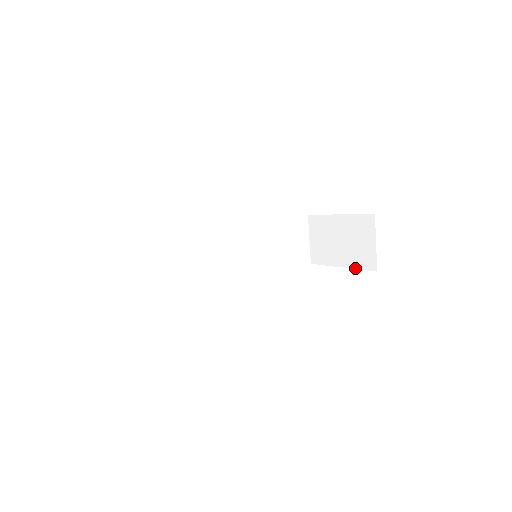
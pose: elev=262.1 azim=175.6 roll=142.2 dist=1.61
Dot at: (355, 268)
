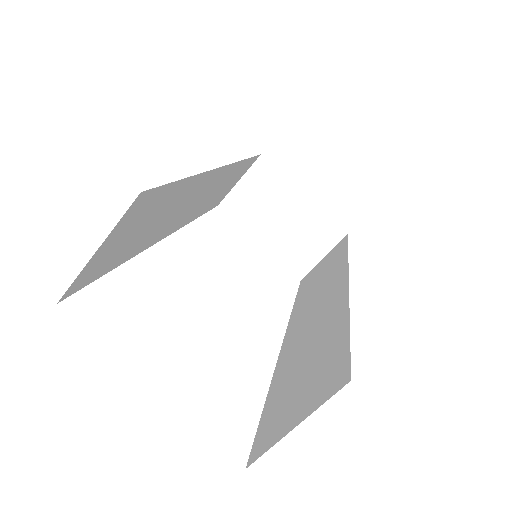
Dot at: (277, 258)
